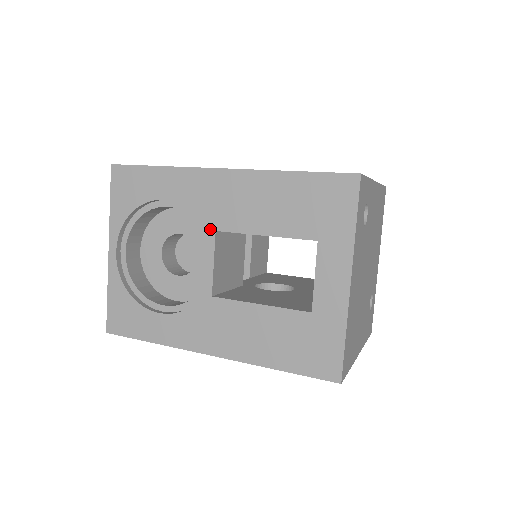
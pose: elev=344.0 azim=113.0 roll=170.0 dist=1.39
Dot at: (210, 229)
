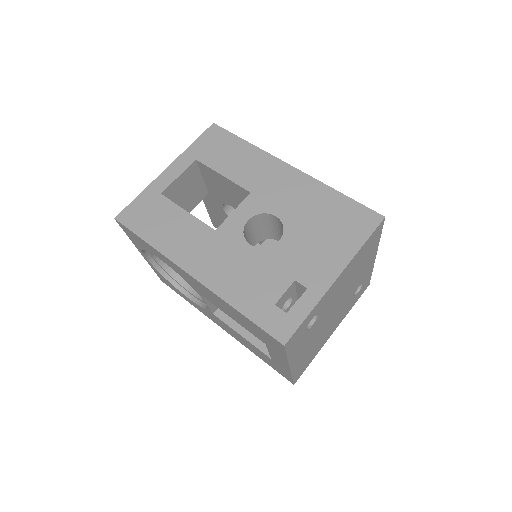
Dot at: (198, 292)
